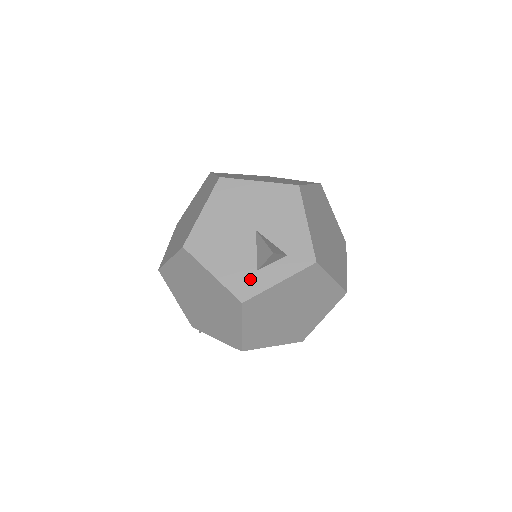
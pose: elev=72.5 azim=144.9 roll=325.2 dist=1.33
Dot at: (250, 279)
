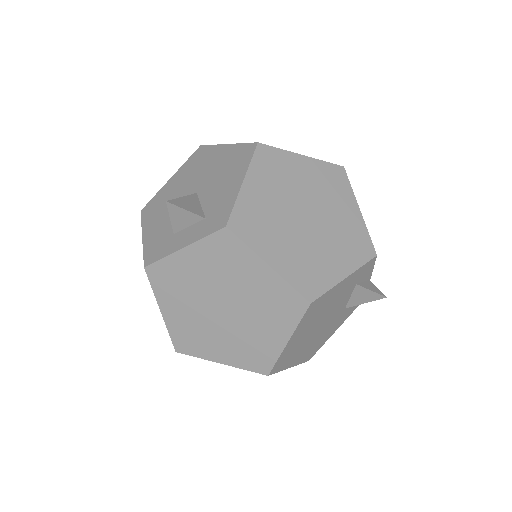
Dot at: (164, 243)
